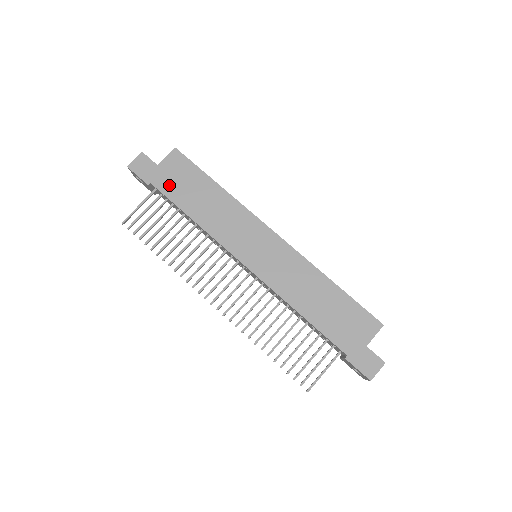
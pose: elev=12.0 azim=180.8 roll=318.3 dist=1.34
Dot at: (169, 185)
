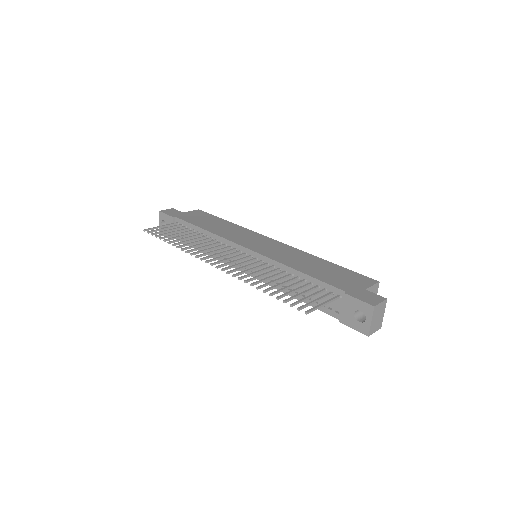
Dot at: (190, 218)
